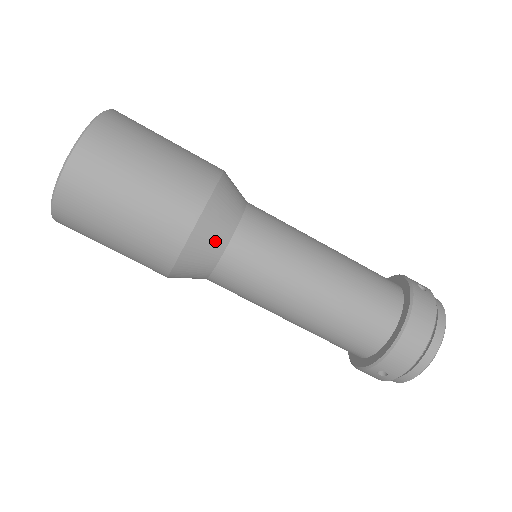
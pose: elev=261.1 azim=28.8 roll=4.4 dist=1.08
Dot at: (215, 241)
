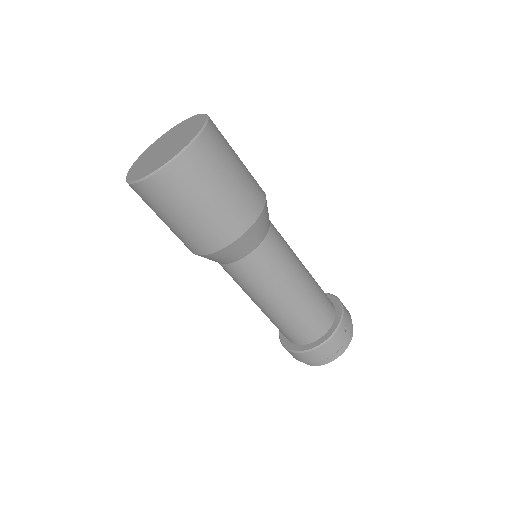
Dot at: (228, 258)
